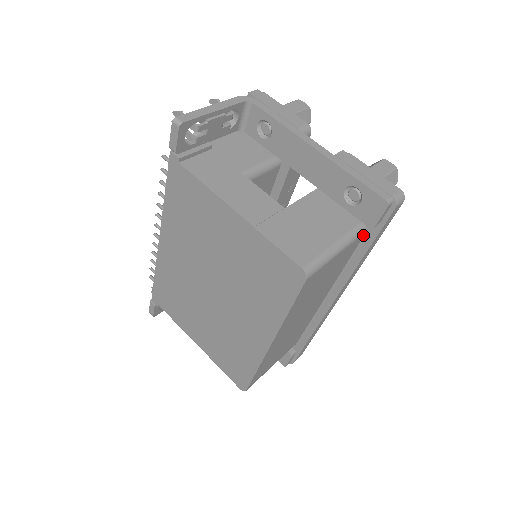
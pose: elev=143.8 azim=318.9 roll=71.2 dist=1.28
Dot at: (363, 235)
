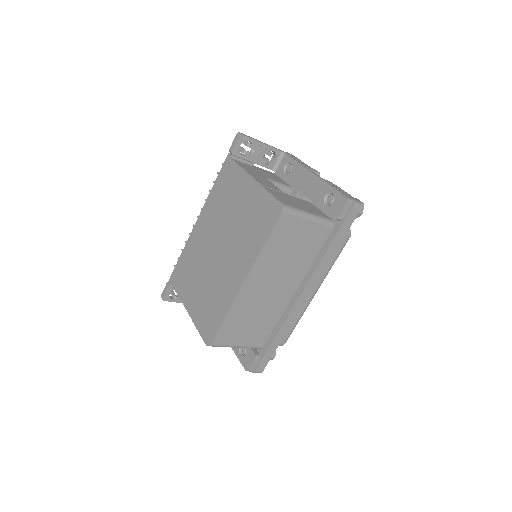
Dot at: (331, 230)
